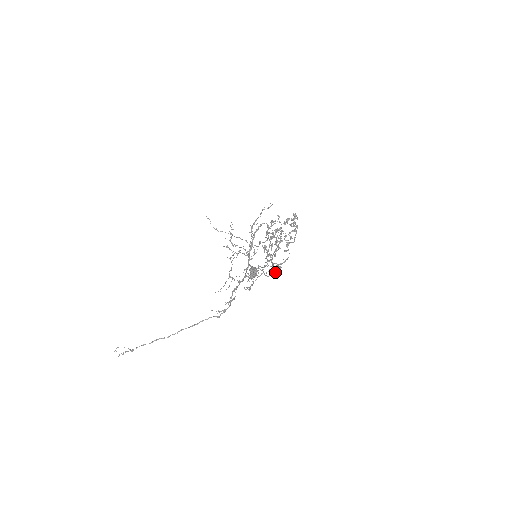
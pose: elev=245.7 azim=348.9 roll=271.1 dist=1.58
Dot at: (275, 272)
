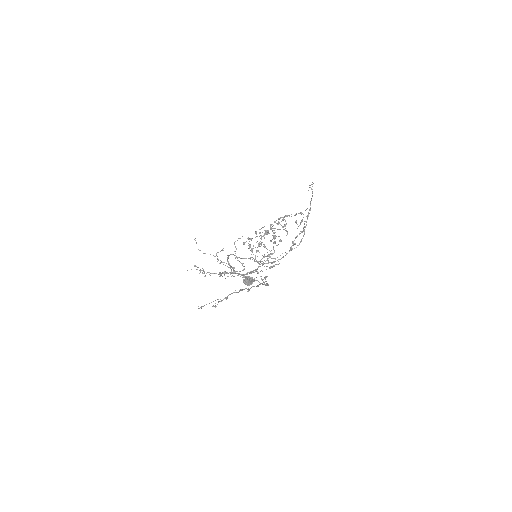
Dot at: (292, 248)
